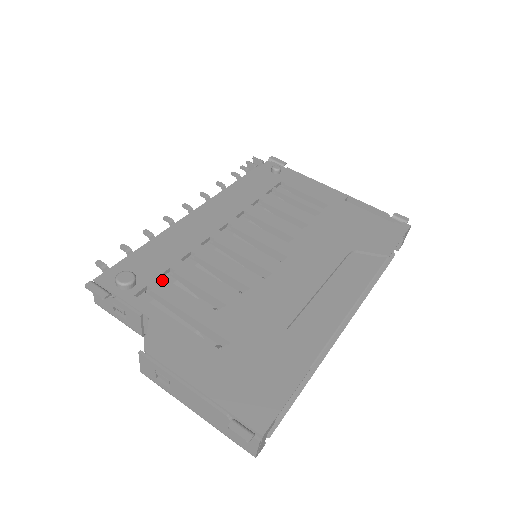
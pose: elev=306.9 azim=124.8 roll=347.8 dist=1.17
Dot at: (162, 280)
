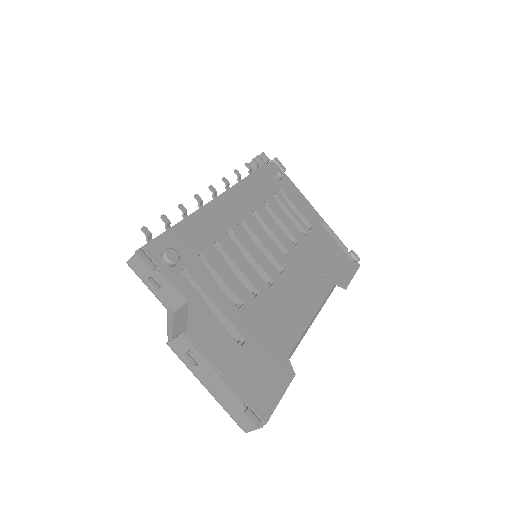
Dot at: (197, 265)
